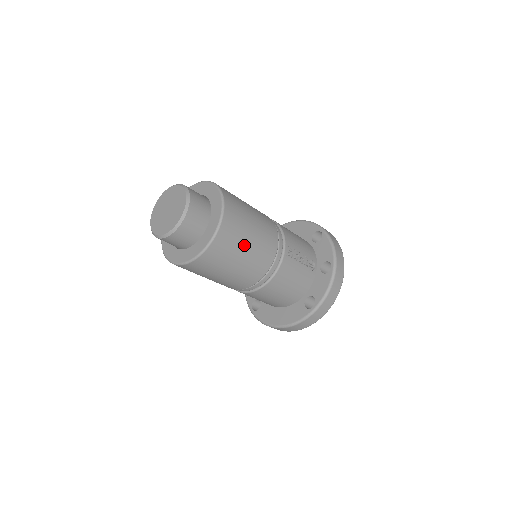
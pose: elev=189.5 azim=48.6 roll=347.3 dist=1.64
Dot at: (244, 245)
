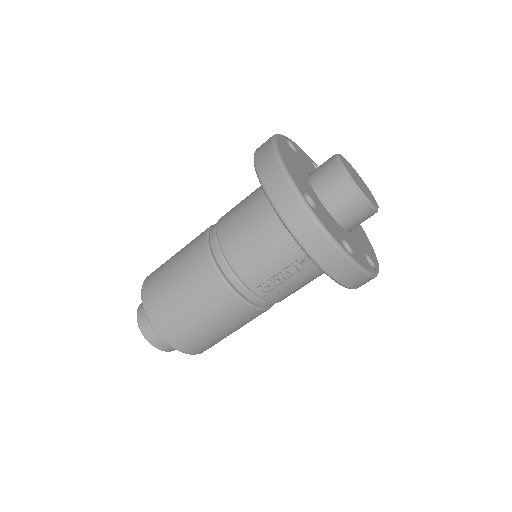
Dot at: (219, 335)
